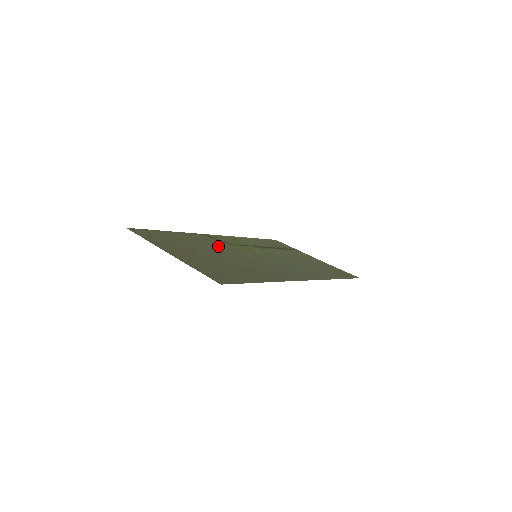
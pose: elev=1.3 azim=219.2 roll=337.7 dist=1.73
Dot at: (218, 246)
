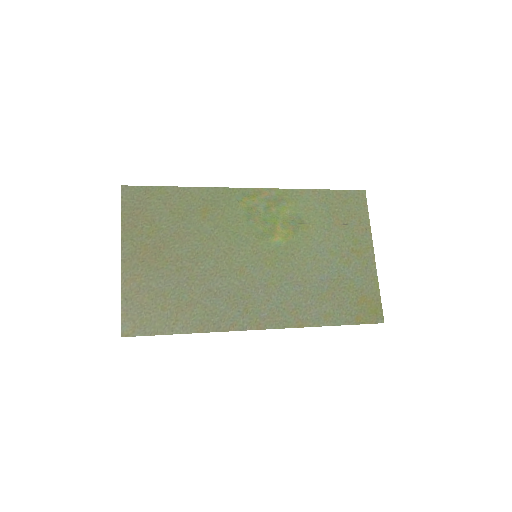
Dot at: (219, 229)
